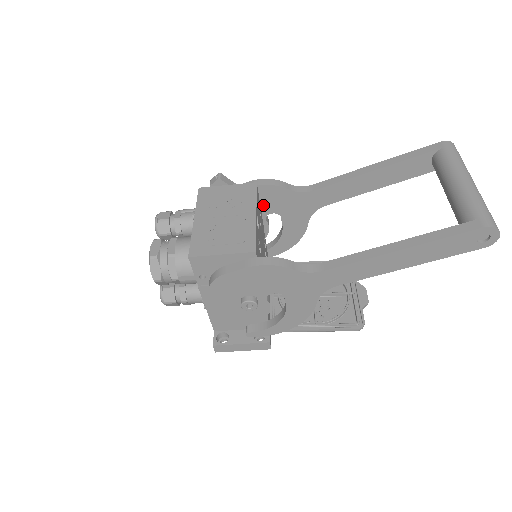
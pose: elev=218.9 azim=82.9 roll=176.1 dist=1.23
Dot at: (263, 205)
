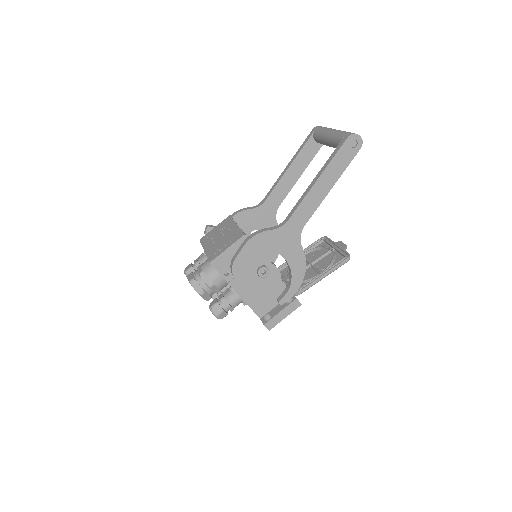
Dot at: (243, 229)
